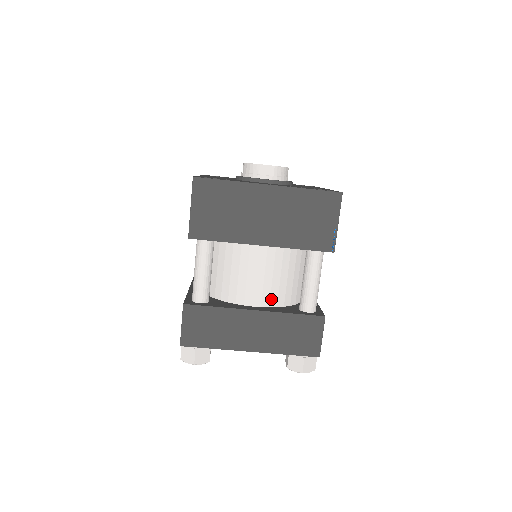
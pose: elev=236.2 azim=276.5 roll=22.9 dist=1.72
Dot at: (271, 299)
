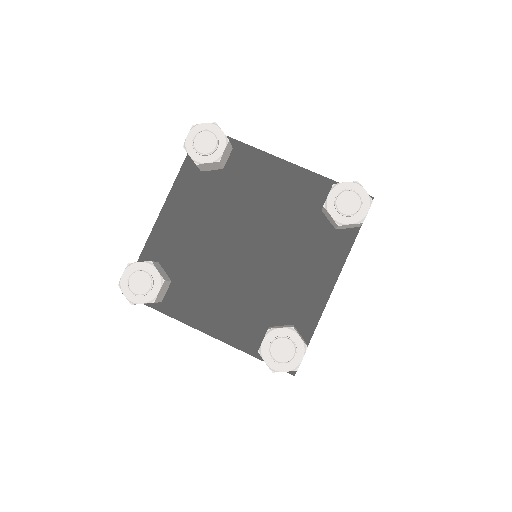
Dot at: occluded
